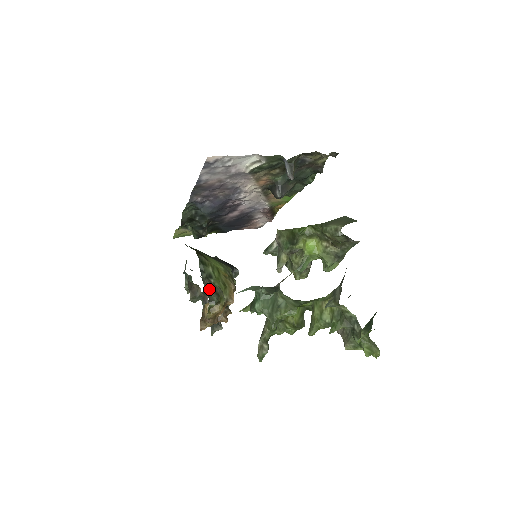
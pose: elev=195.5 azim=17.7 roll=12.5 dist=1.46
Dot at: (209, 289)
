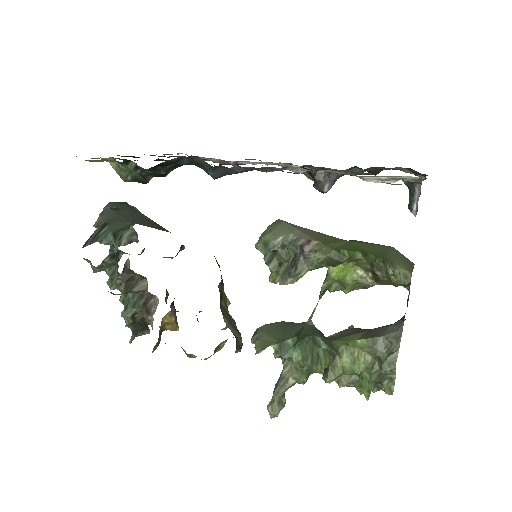
Dot at: (230, 324)
